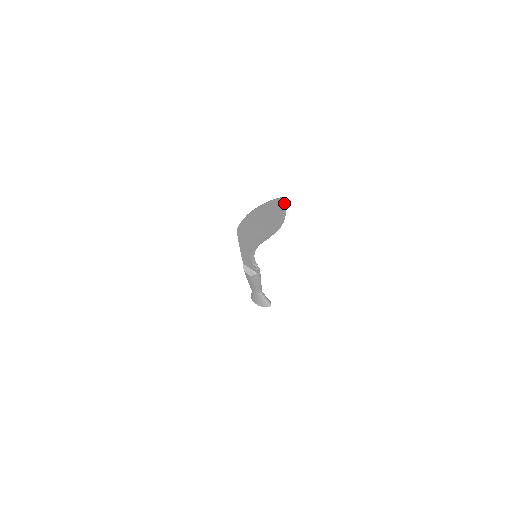
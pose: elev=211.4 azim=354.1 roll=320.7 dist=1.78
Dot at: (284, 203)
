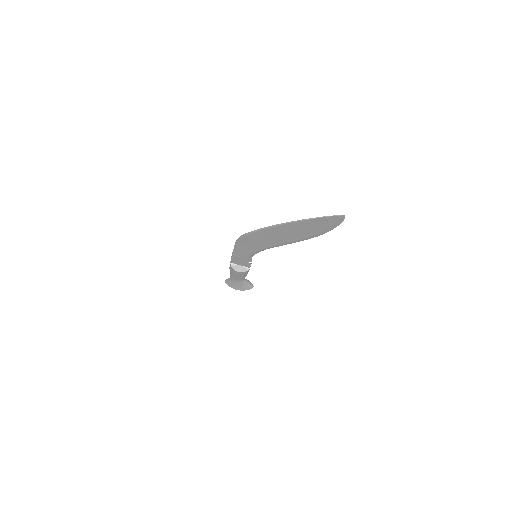
Dot at: (341, 219)
